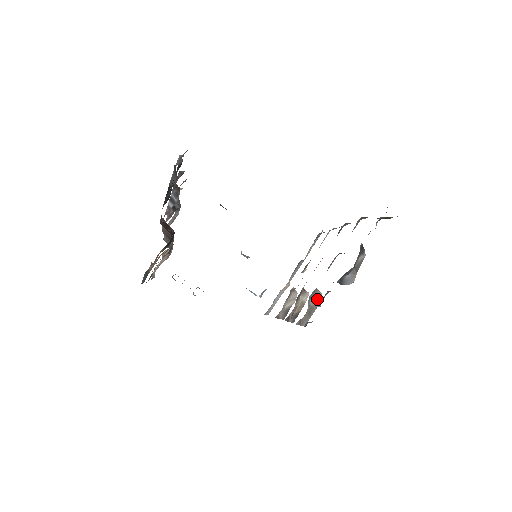
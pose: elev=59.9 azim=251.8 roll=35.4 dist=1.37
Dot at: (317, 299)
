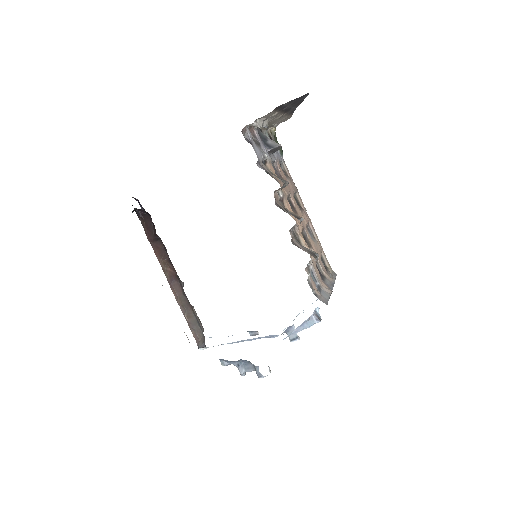
Dot at: occluded
